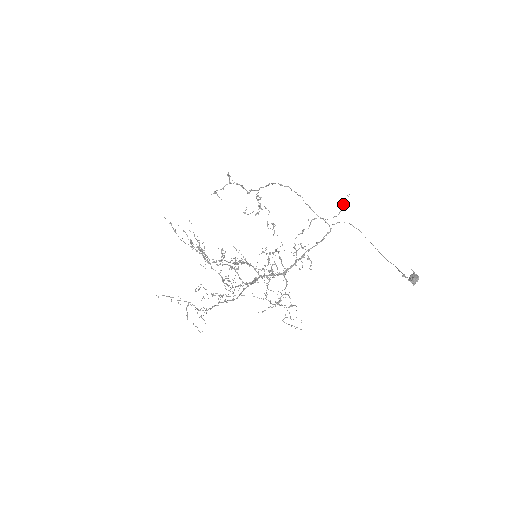
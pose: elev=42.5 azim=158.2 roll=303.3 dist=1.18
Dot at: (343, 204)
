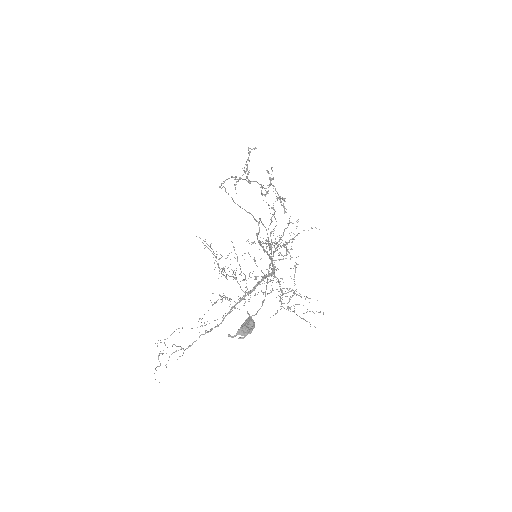
Dot at: occluded
